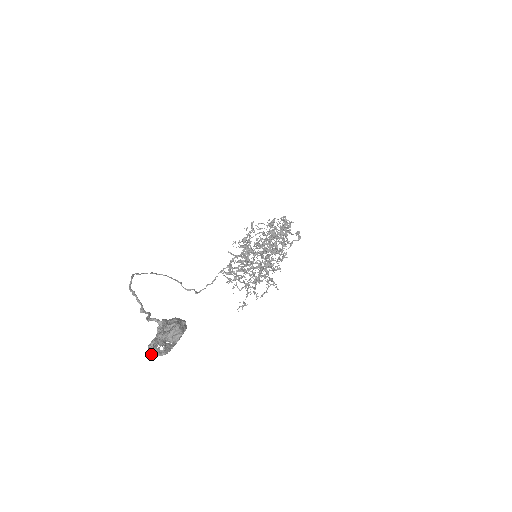
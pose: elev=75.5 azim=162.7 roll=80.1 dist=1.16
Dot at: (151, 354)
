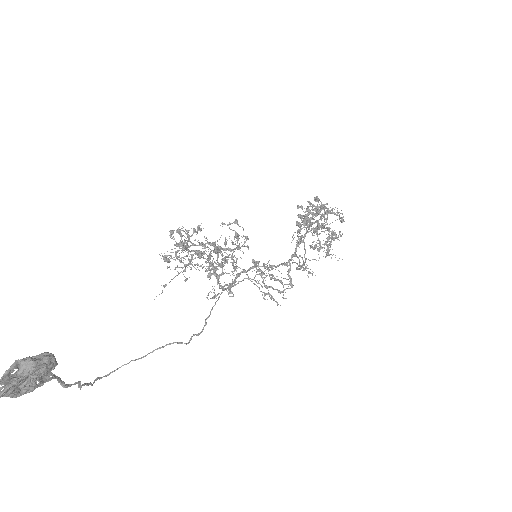
Dot at: out of frame
